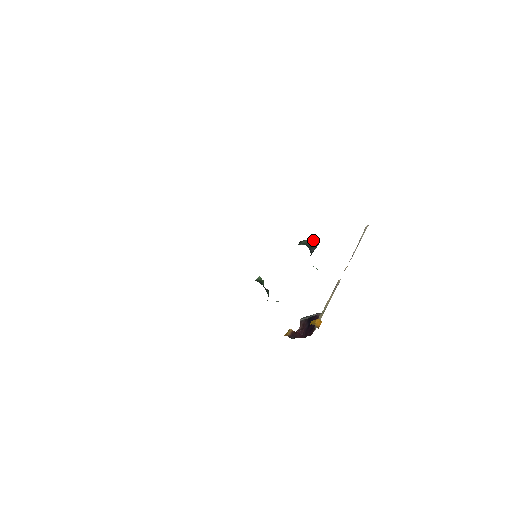
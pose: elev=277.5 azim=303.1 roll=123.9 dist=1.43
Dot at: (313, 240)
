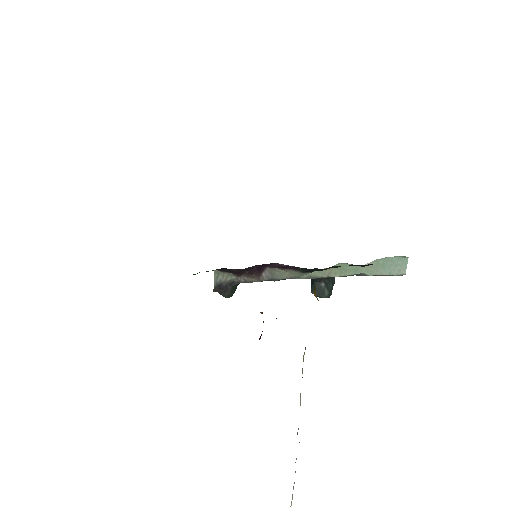
Dot at: occluded
